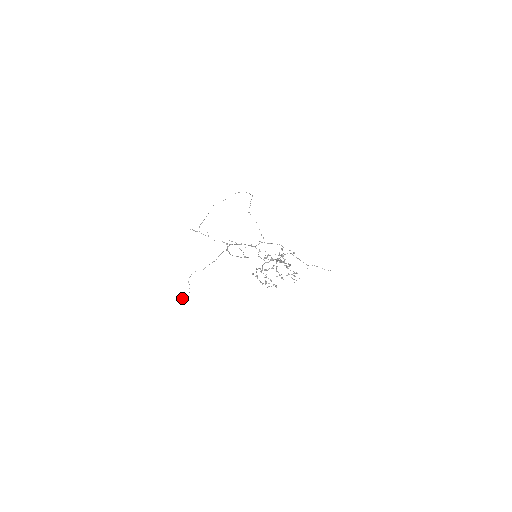
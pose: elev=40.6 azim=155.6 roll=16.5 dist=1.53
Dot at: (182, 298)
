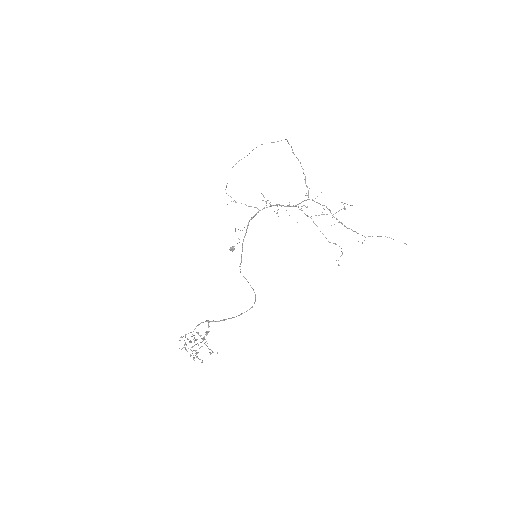
Dot at: (230, 250)
